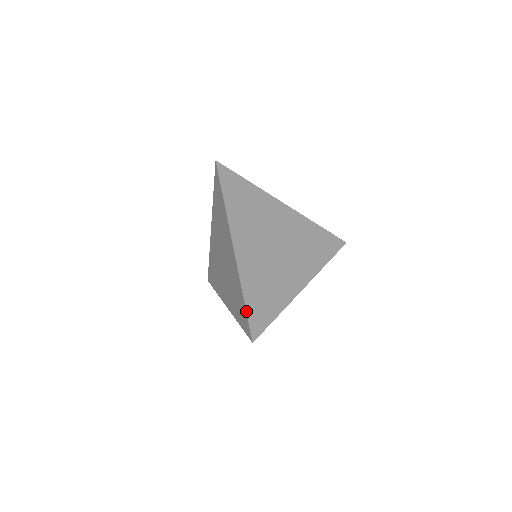
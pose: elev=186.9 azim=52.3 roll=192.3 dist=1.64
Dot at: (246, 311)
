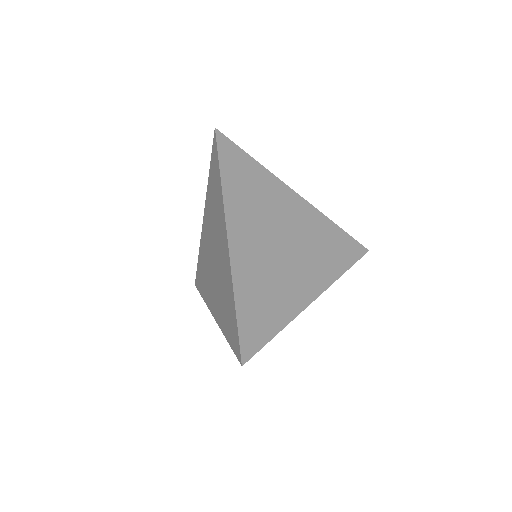
Dot at: (237, 323)
